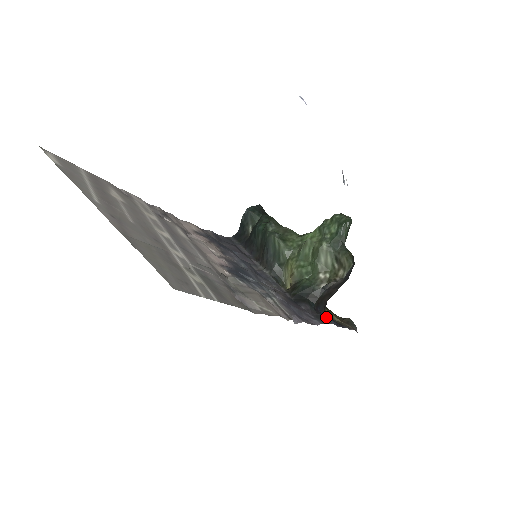
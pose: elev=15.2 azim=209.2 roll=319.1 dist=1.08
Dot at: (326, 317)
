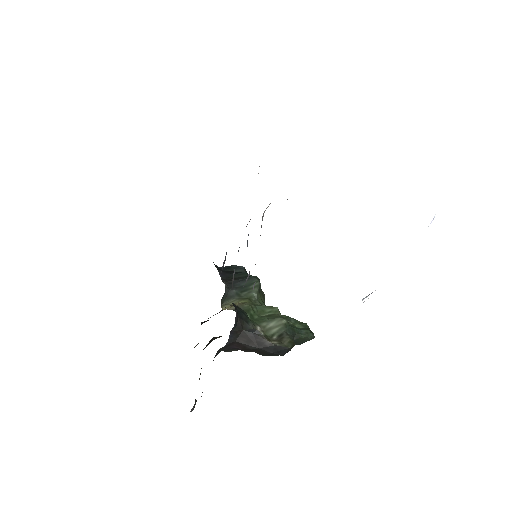
Dot at: occluded
